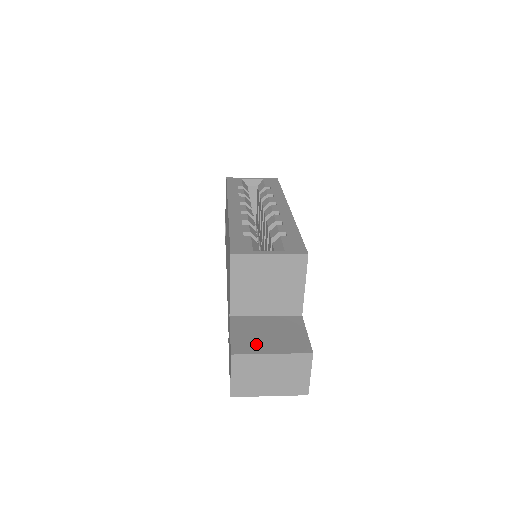
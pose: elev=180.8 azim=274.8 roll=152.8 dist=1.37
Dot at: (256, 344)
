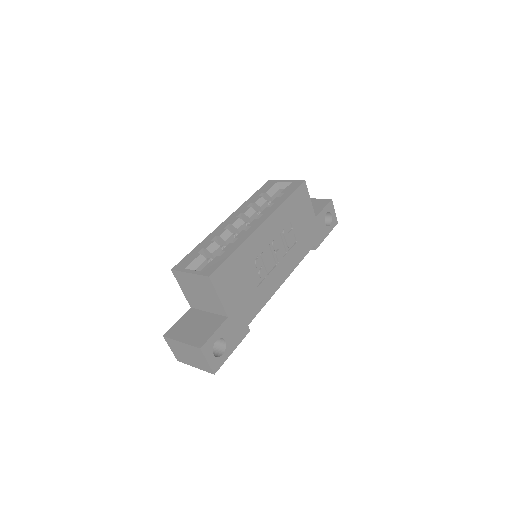
Dot at: (181, 332)
